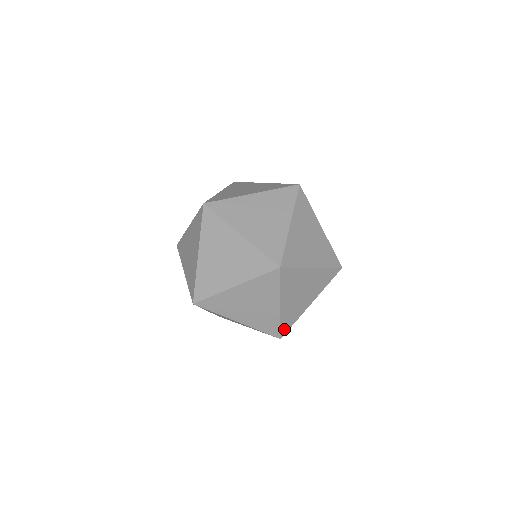
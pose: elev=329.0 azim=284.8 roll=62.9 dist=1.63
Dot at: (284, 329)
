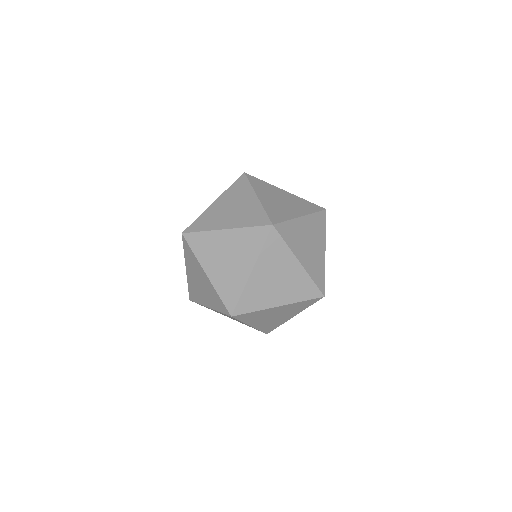
Dot at: (240, 307)
